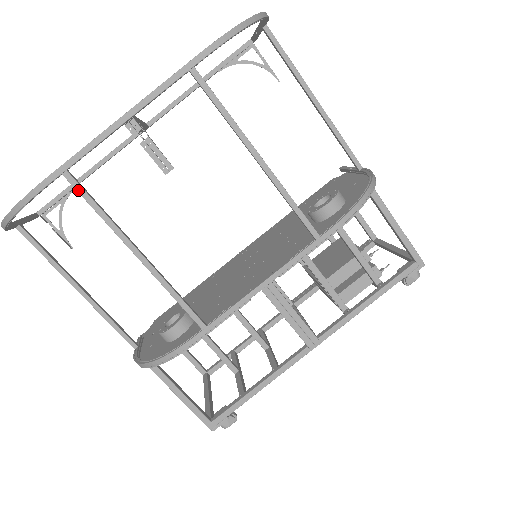
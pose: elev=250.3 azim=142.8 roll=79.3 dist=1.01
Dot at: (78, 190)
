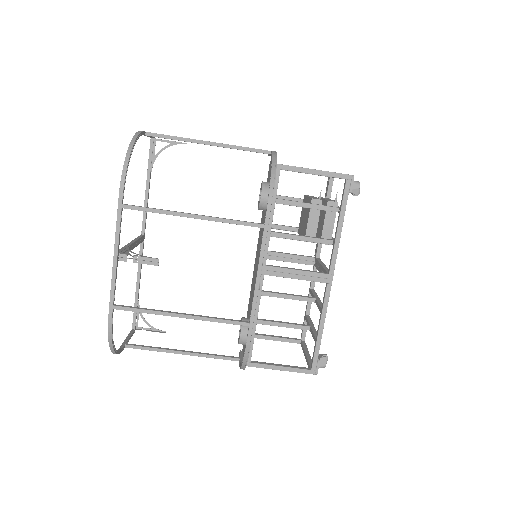
Dot at: (126, 310)
